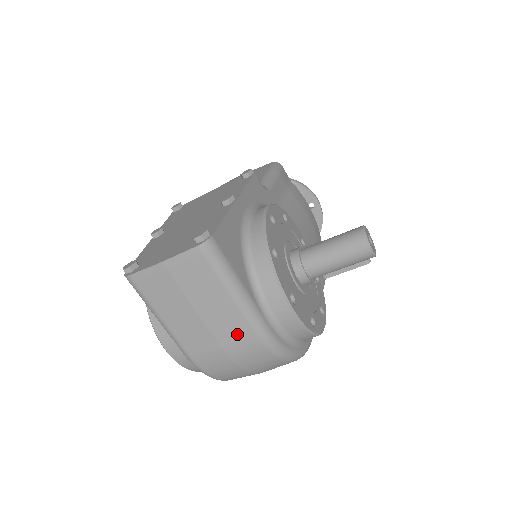
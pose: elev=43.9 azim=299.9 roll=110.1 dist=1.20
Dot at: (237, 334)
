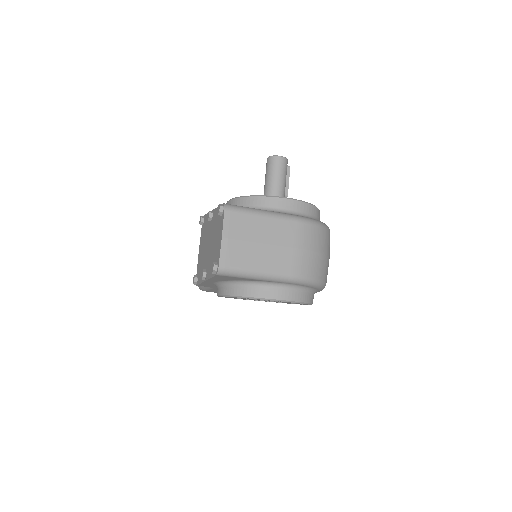
Dot at: (290, 232)
